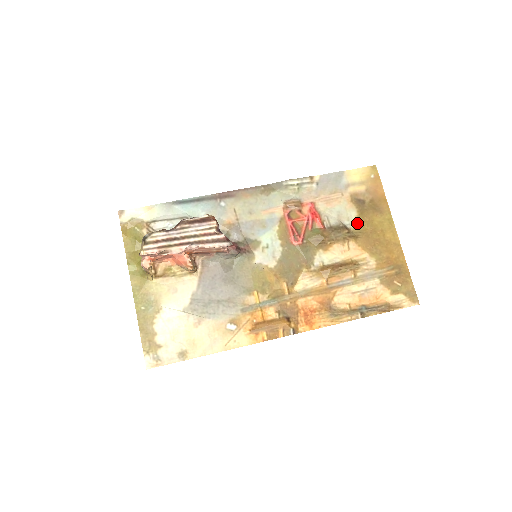
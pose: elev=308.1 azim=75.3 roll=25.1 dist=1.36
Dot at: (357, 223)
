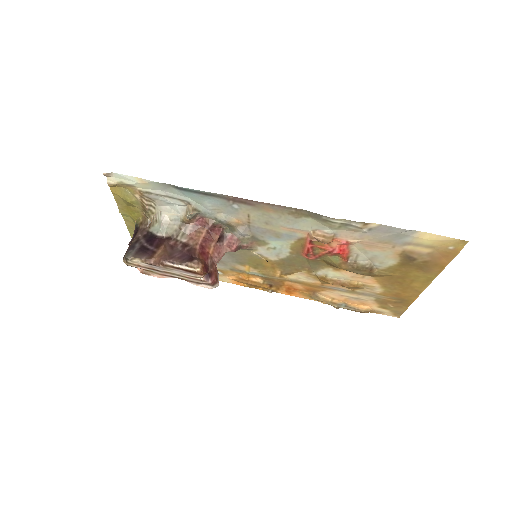
Dot at: (389, 268)
